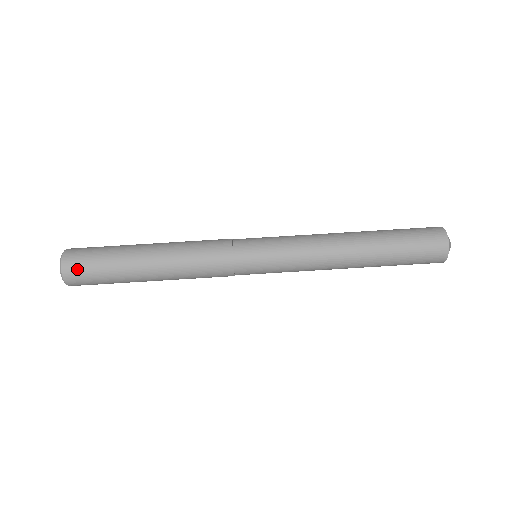
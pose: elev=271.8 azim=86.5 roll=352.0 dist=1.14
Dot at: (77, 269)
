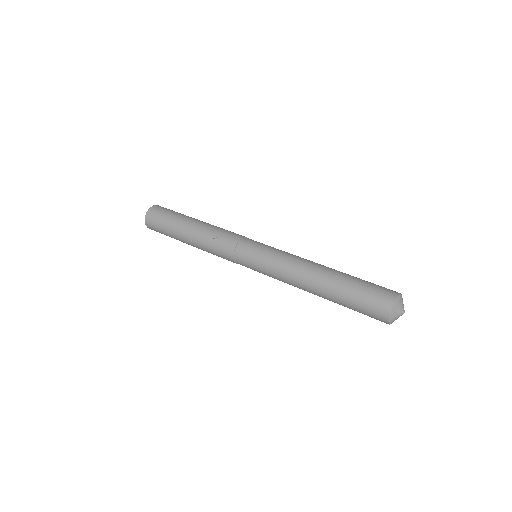
Dot at: (153, 216)
